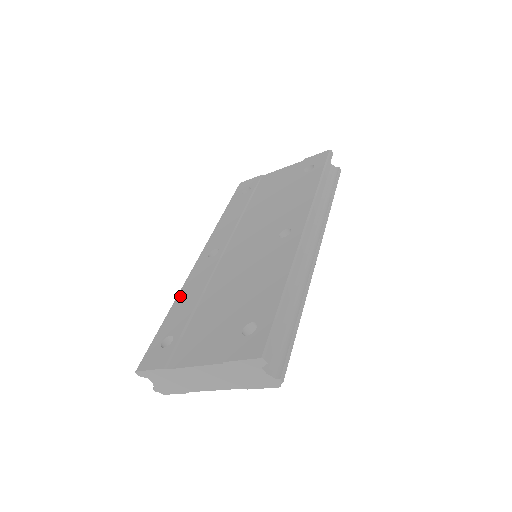
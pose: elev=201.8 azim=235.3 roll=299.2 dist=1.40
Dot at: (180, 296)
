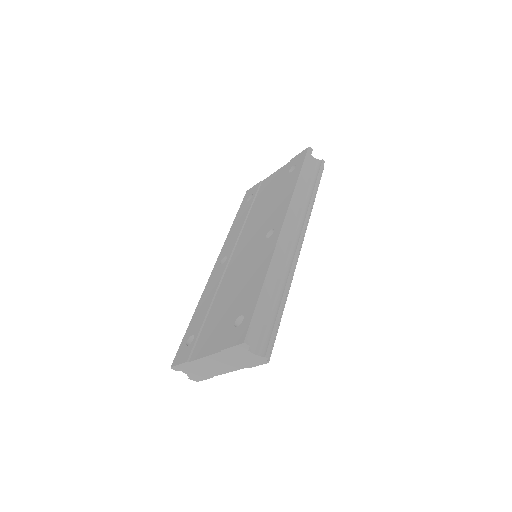
Dot at: (200, 301)
